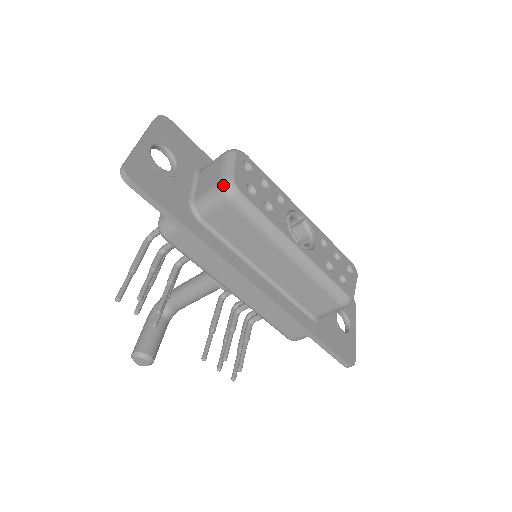
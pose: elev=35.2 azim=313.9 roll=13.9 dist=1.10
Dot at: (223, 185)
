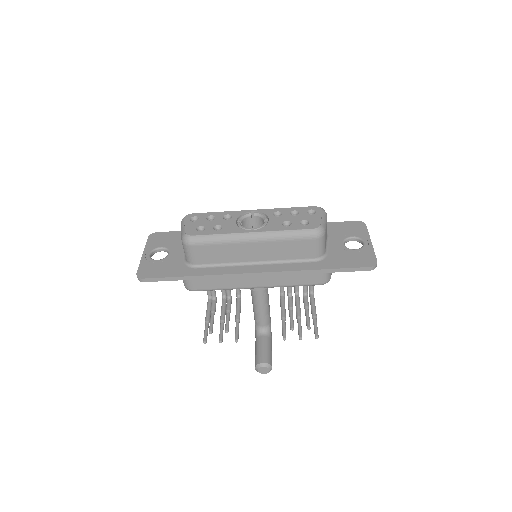
Dot at: (183, 241)
